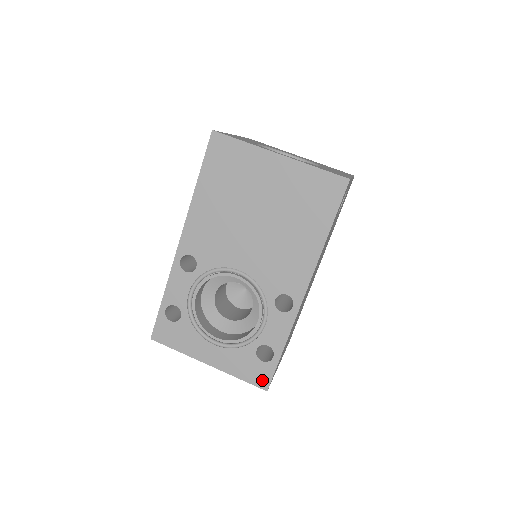
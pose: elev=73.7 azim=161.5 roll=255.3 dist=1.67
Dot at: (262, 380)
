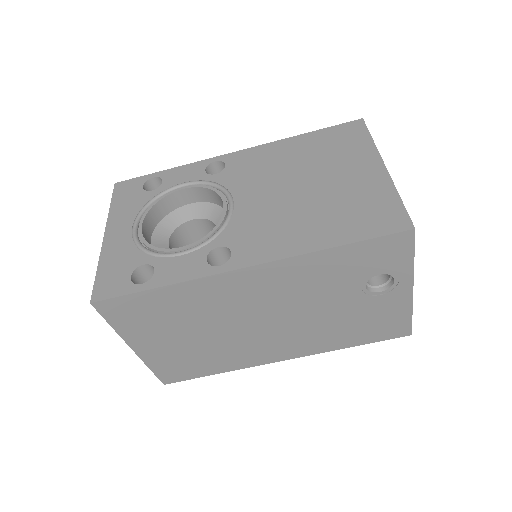
Dot at: (104, 290)
